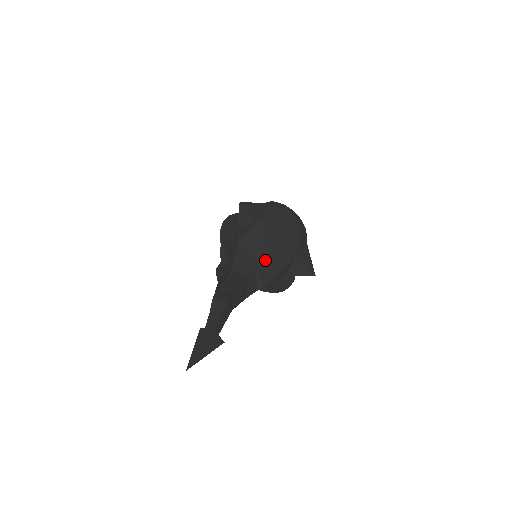
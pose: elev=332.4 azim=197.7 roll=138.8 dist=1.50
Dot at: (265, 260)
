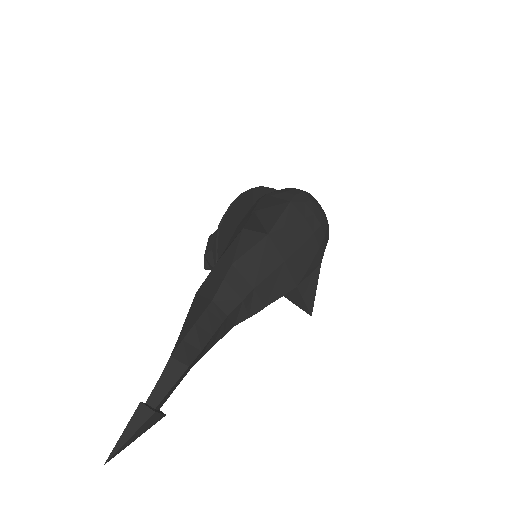
Dot at: (259, 289)
